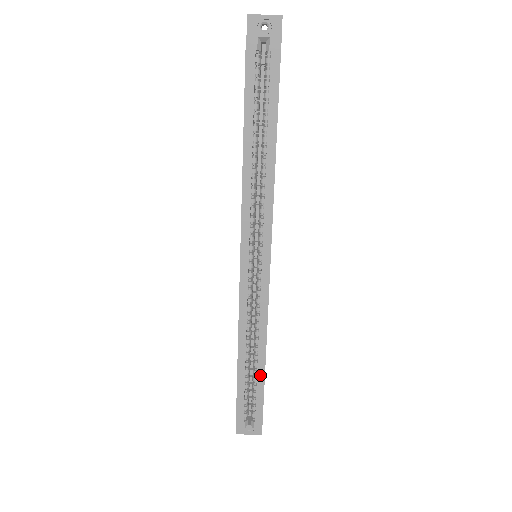
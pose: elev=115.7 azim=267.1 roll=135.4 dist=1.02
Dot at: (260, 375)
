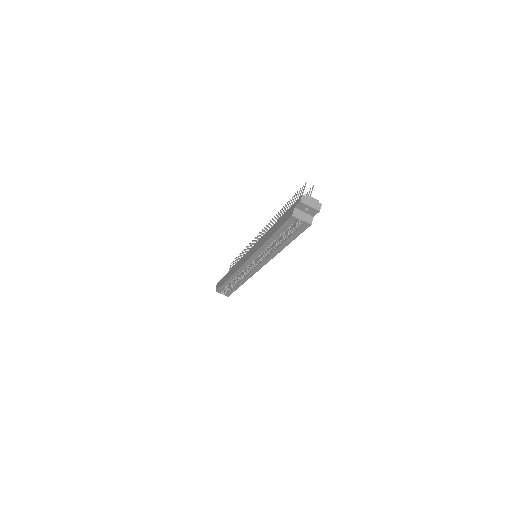
Dot at: (236, 287)
